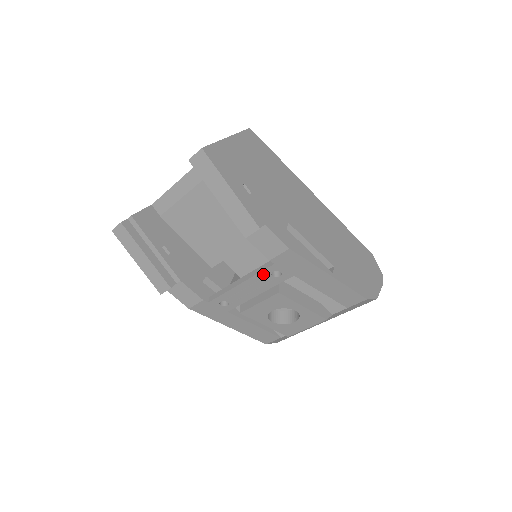
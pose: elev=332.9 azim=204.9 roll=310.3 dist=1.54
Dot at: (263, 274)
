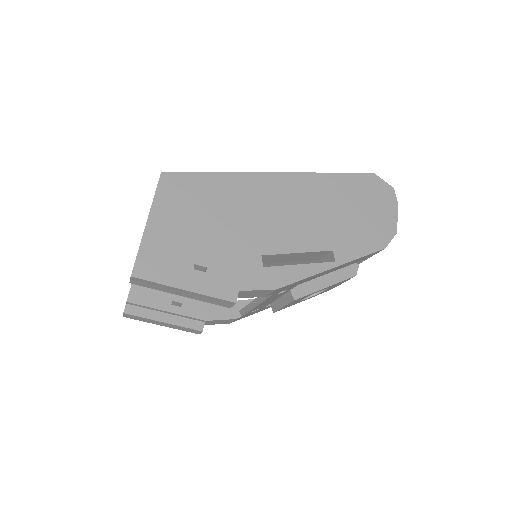
Dot at: occluded
